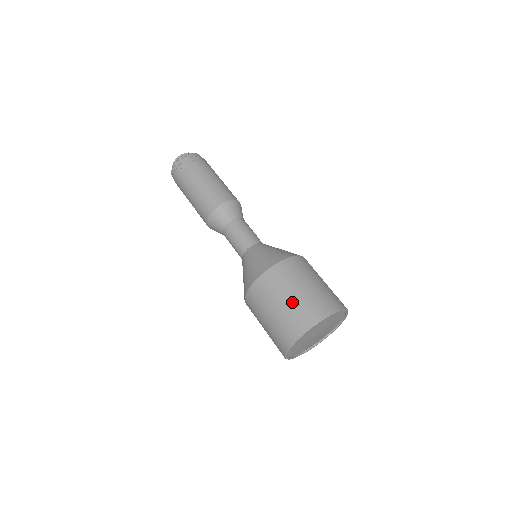
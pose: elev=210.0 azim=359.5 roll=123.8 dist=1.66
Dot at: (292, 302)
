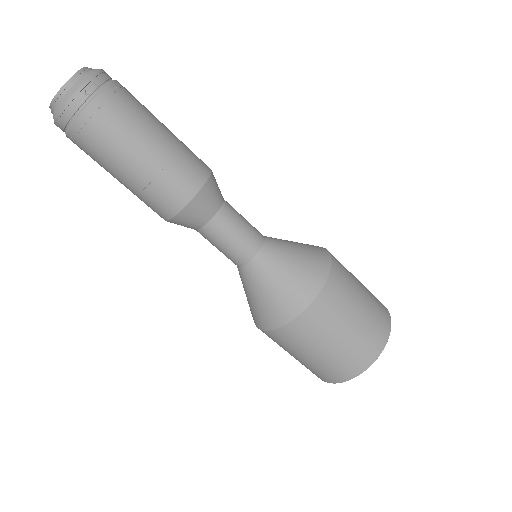
Dot at: (353, 334)
